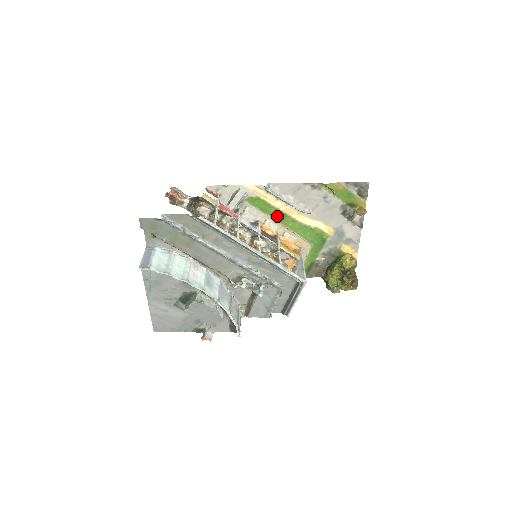
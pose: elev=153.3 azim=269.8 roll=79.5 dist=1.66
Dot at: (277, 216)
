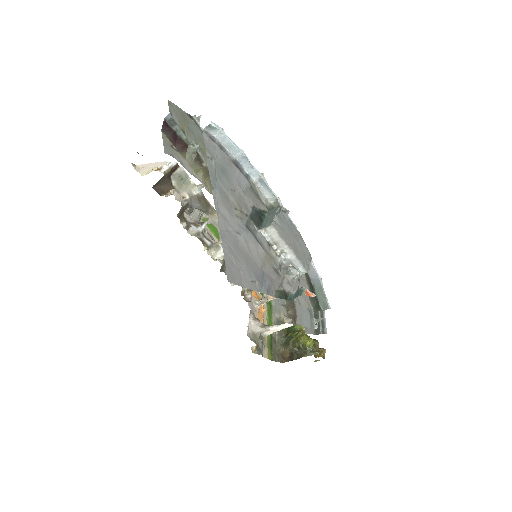
Dot at: occluded
